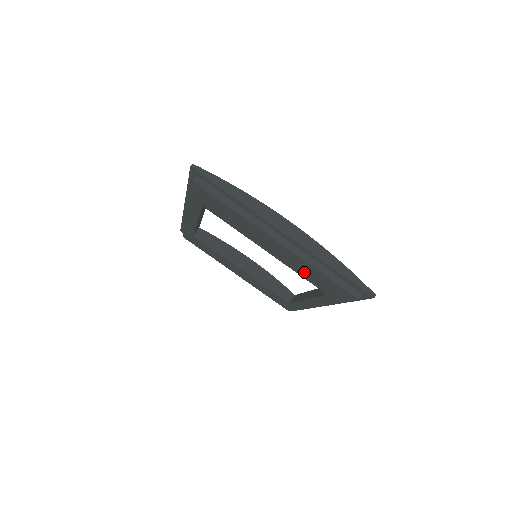
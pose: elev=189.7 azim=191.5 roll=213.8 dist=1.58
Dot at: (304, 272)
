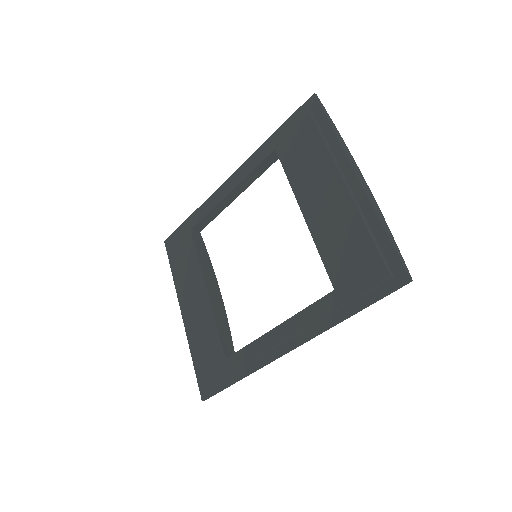
Dot at: (334, 241)
